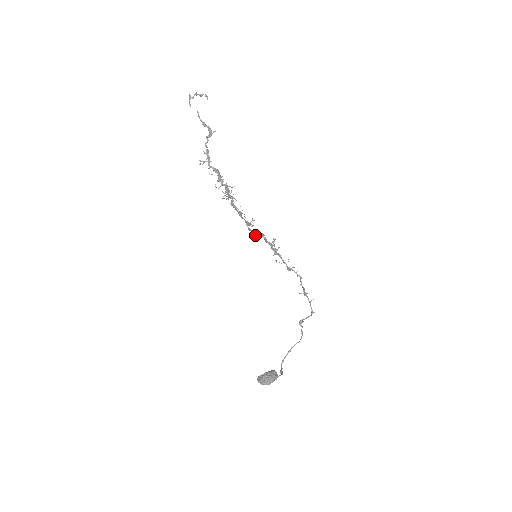
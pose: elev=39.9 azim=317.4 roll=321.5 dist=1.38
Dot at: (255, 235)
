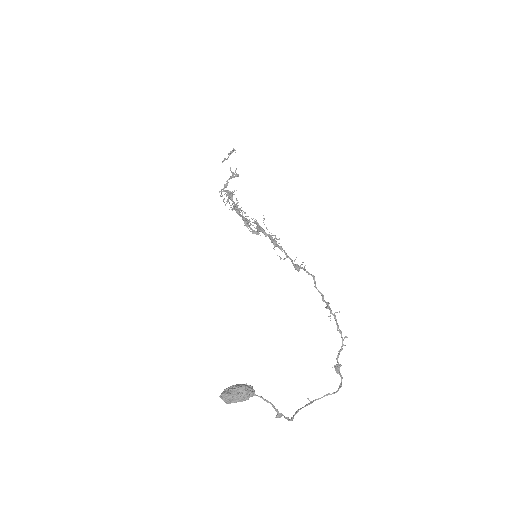
Dot at: (255, 233)
